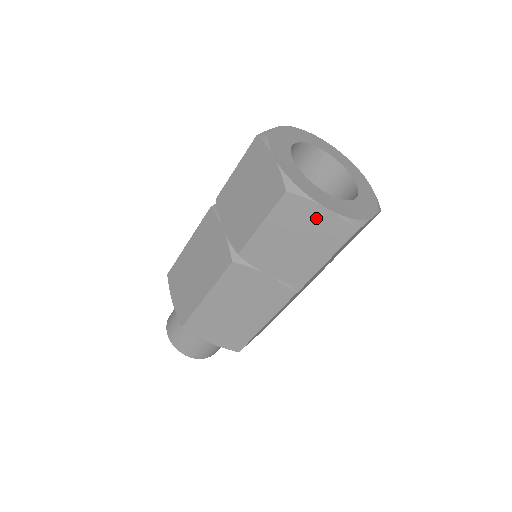
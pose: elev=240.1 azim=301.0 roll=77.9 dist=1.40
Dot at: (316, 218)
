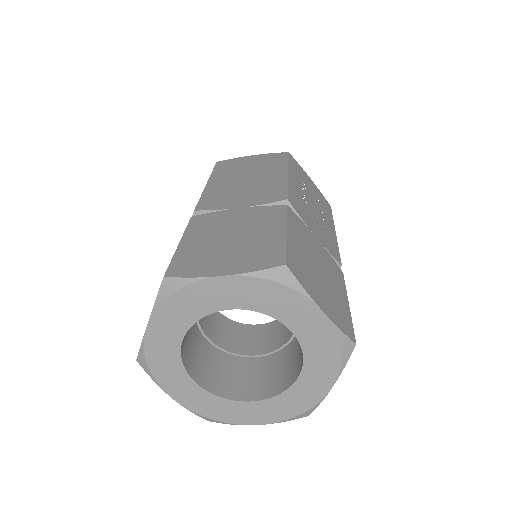
Dot at: occluded
